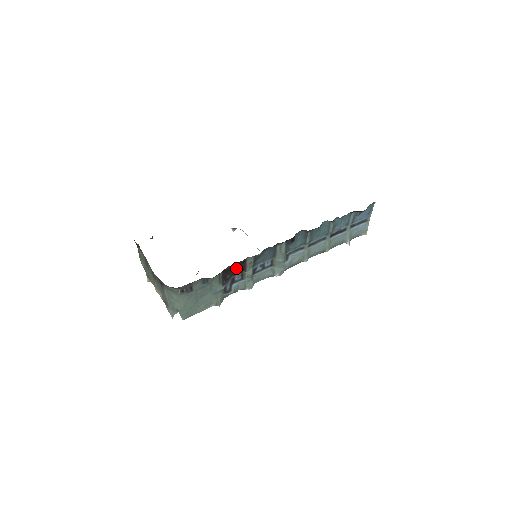
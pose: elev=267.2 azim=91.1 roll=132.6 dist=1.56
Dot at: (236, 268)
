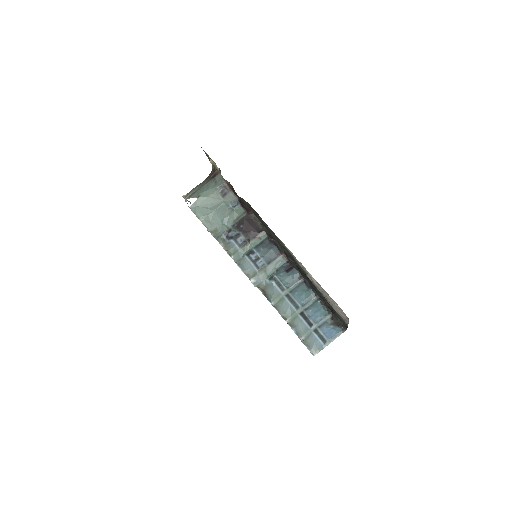
Dot at: (251, 228)
